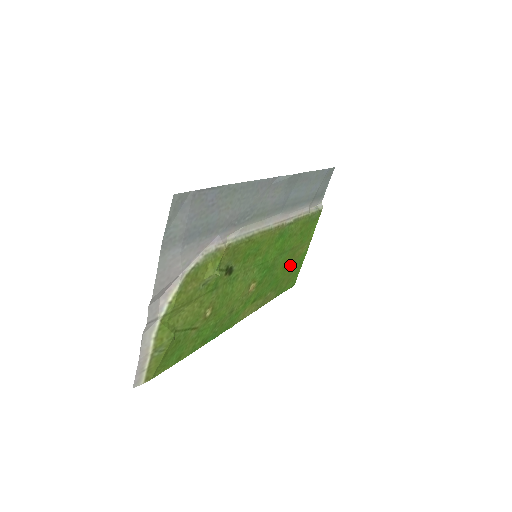
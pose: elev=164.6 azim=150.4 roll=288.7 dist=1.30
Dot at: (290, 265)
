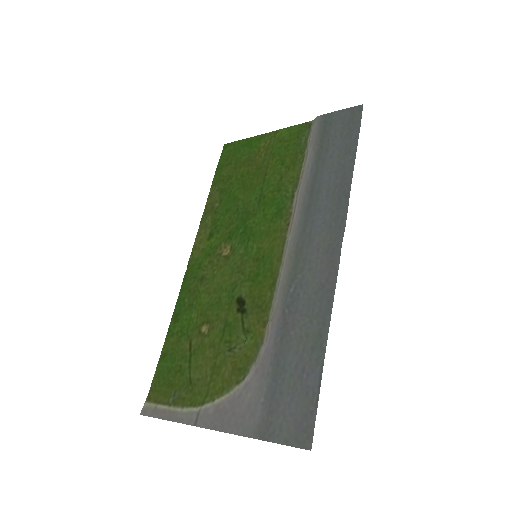
Dot at: (246, 169)
